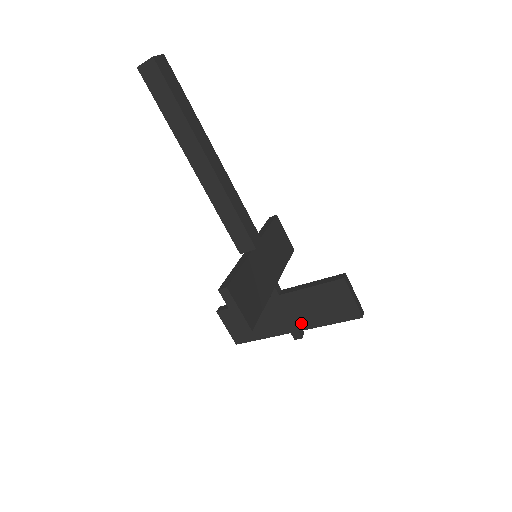
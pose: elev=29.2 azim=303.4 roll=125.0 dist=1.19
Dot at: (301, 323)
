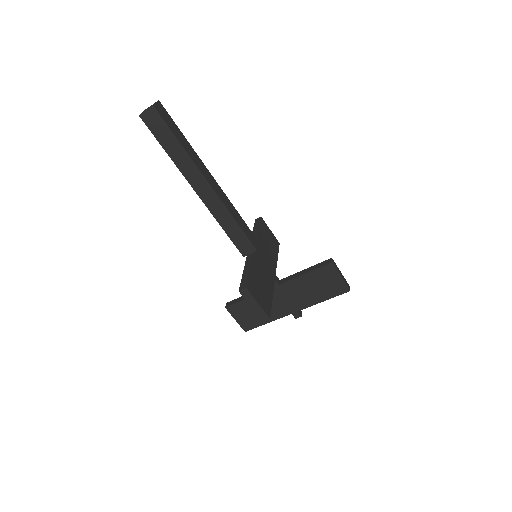
Dot at: (300, 304)
